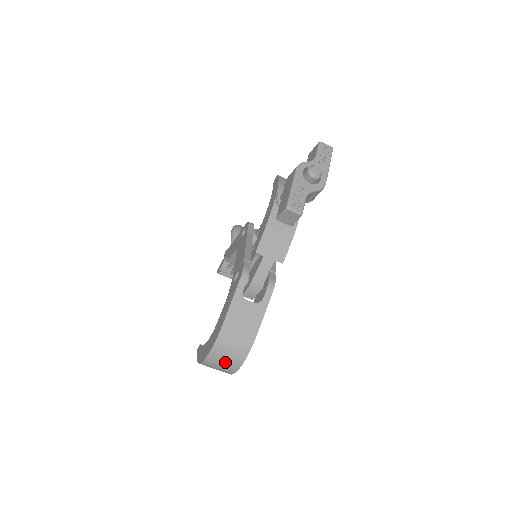
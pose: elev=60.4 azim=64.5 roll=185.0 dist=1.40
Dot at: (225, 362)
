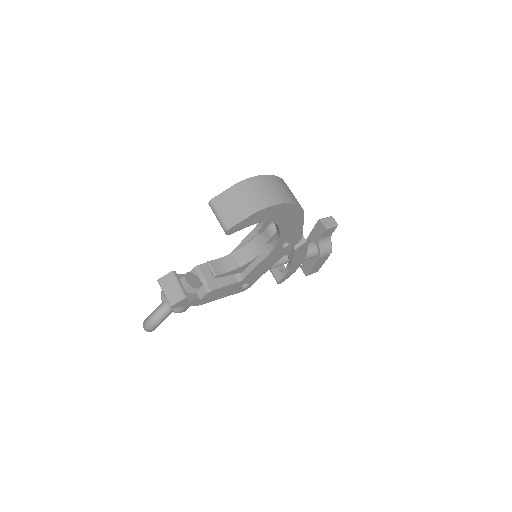
Dot at: (282, 190)
